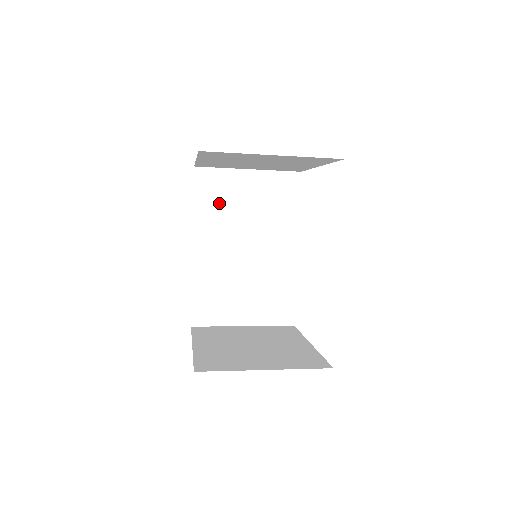
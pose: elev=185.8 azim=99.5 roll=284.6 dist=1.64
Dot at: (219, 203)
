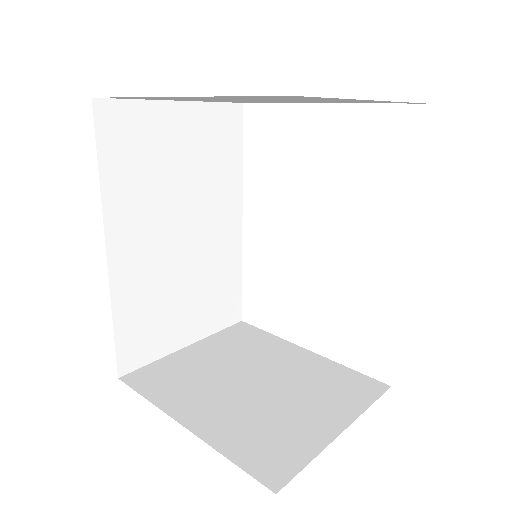
Dot at: (140, 165)
